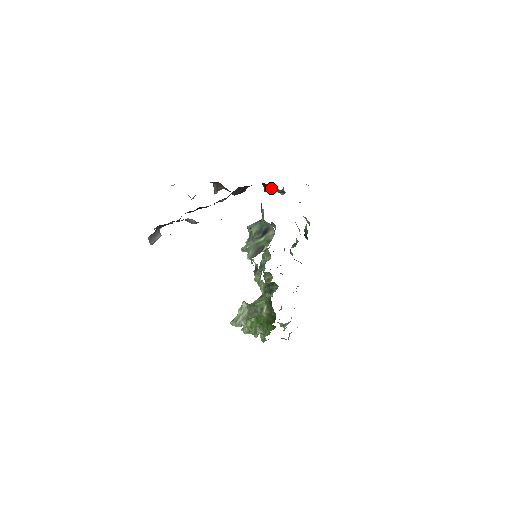
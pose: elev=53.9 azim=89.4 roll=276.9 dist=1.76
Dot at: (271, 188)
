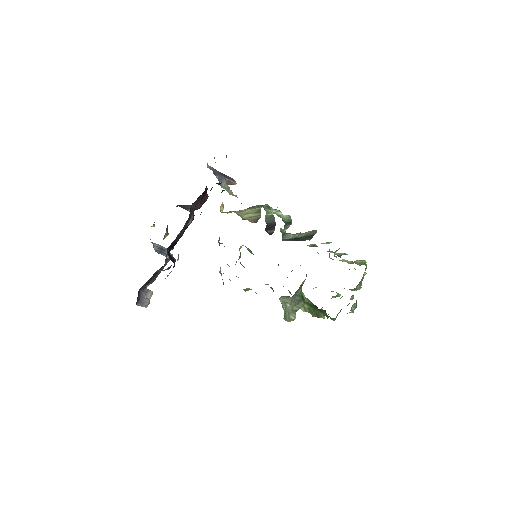
Dot at: occluded
